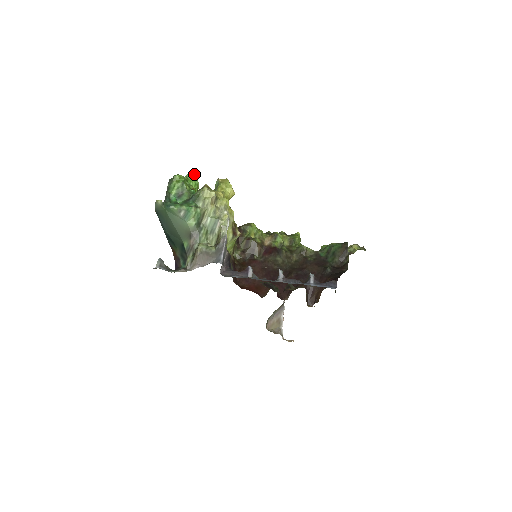
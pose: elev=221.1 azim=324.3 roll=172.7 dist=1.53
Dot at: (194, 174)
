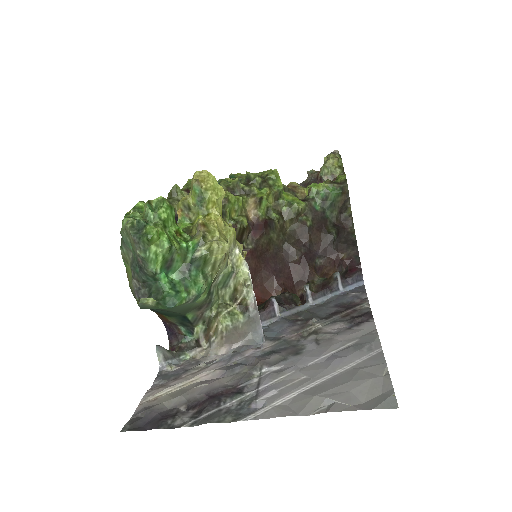
Dot at: (164, 199)
